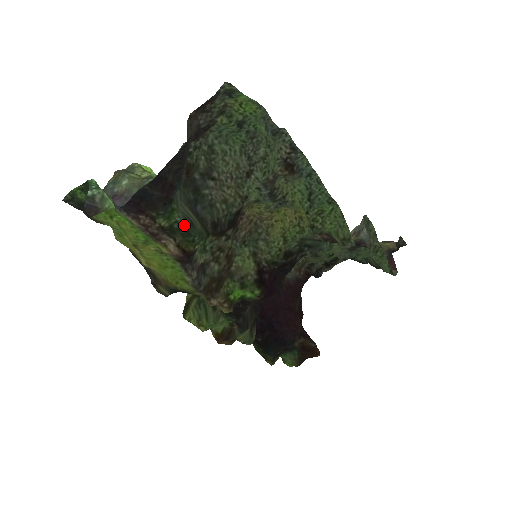
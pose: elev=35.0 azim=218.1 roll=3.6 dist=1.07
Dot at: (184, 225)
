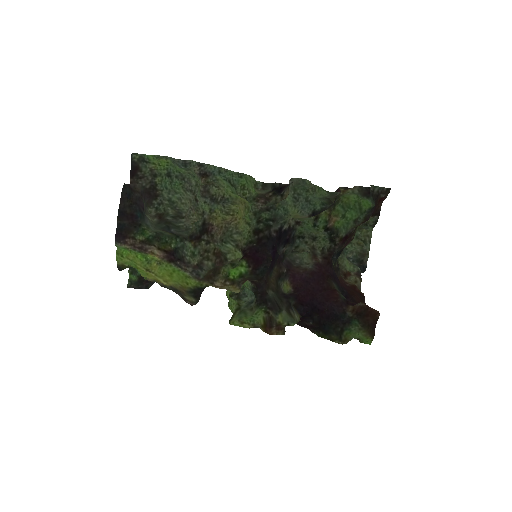
Dot at: (155, 235)
